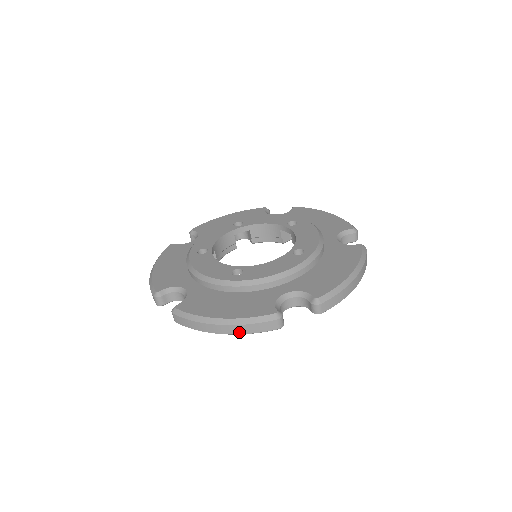
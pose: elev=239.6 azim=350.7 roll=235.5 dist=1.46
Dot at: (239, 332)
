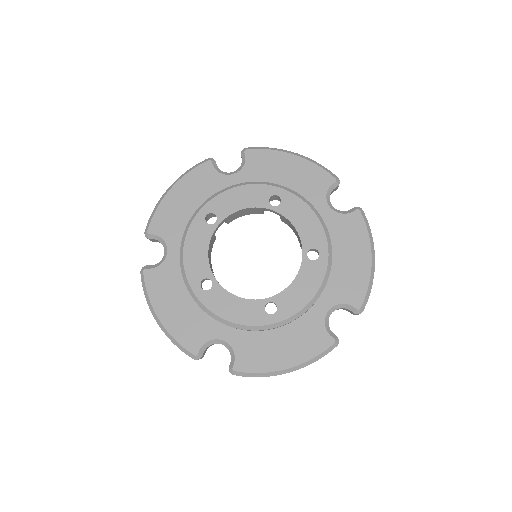
Dot at: occluded
